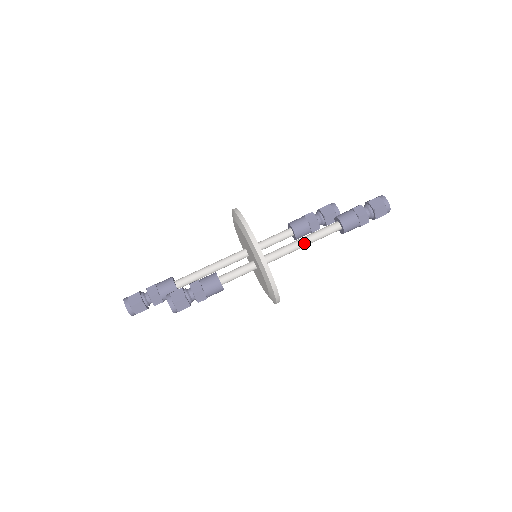
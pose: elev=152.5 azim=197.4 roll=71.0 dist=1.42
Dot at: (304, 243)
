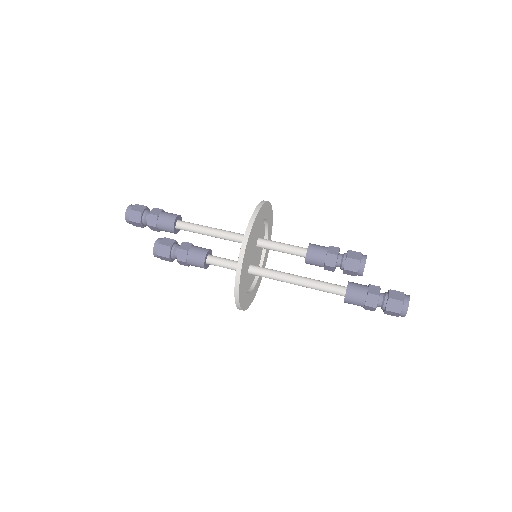
Dot at: (300, 285)
